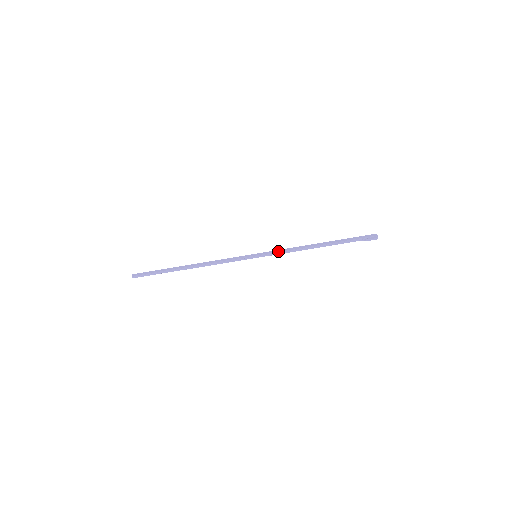
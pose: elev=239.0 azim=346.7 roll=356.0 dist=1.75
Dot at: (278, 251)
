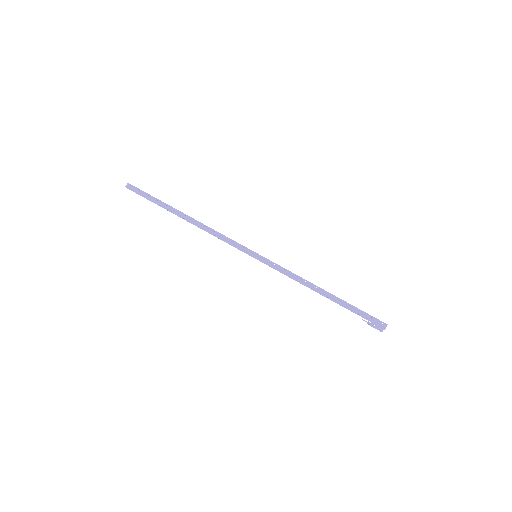
Dot at: (279, 270)
